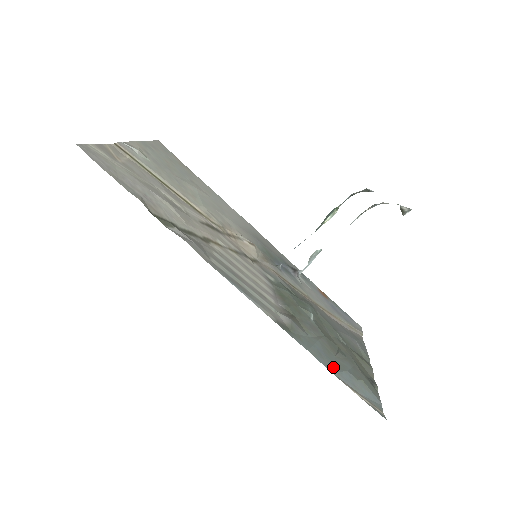
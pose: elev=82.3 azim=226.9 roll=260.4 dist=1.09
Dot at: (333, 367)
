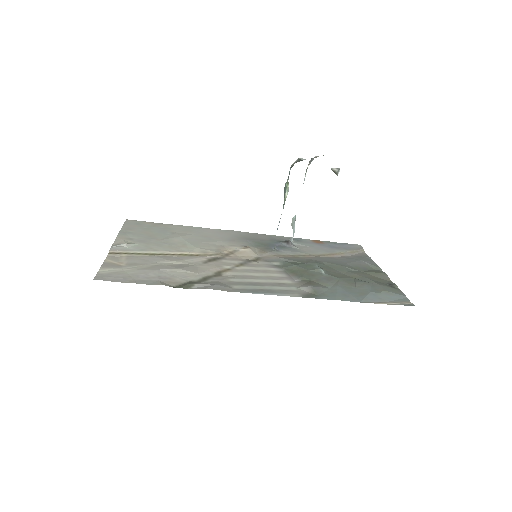
Dot at: (359, 297)
